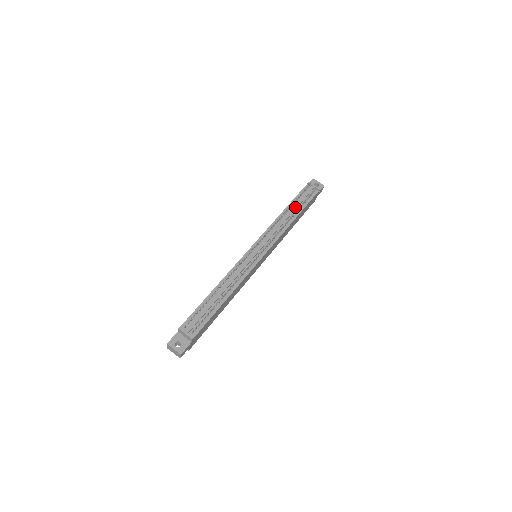
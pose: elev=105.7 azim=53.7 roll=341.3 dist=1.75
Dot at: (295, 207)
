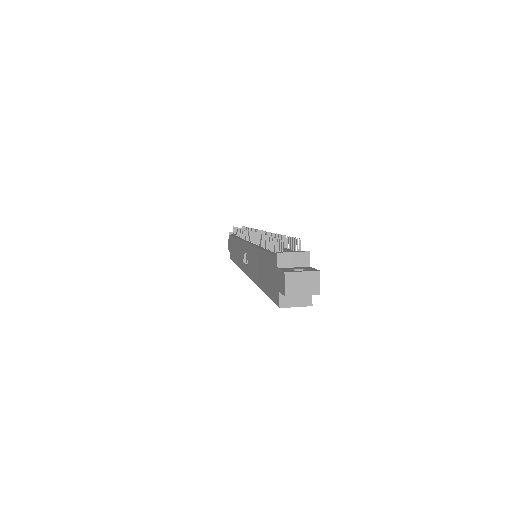
Dot at: occluded
